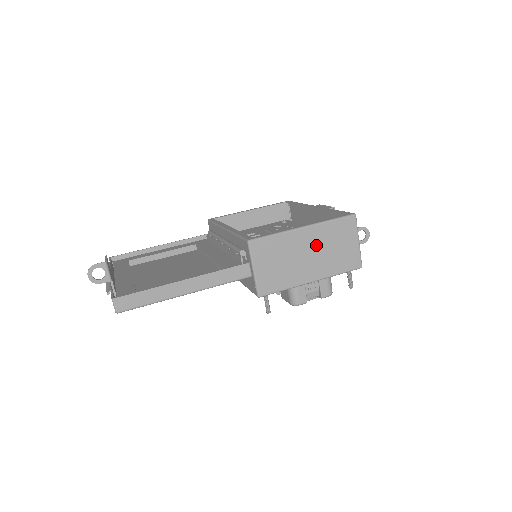
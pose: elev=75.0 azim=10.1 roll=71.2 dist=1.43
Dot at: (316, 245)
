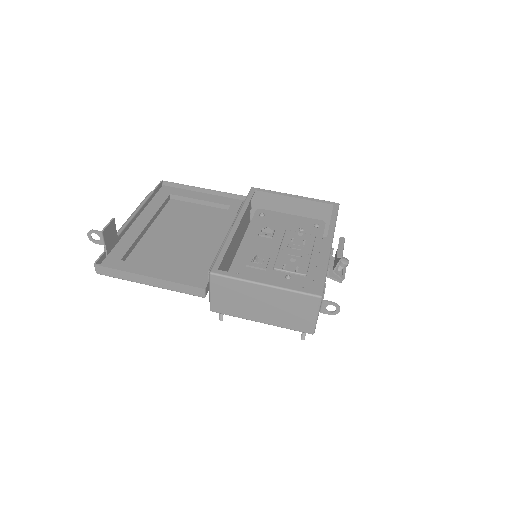
Dot at: (272, 301)
